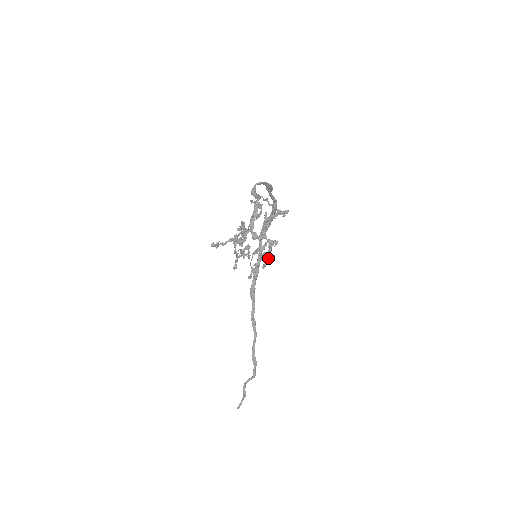
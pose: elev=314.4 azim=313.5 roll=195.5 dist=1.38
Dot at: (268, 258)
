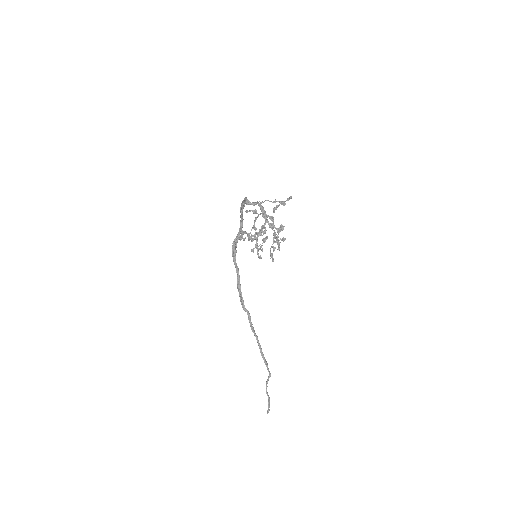
Dot at: (279, 243)
